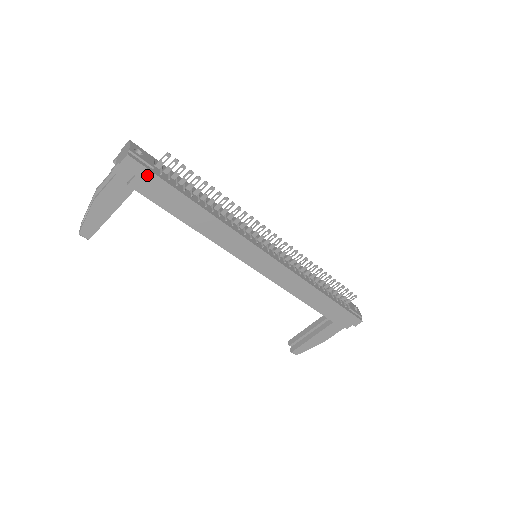
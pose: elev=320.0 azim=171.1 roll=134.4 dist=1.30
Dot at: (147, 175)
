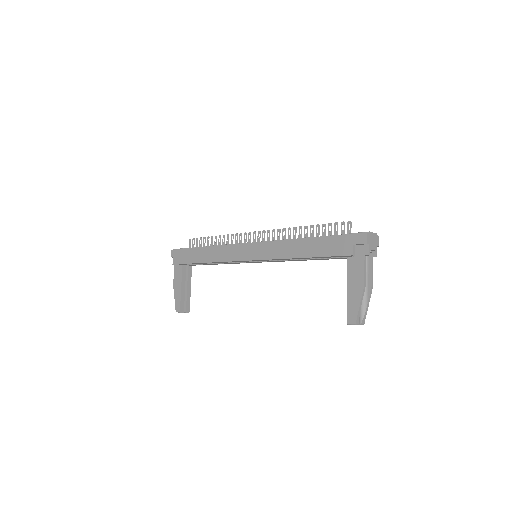
Dot at: (180, 252)
